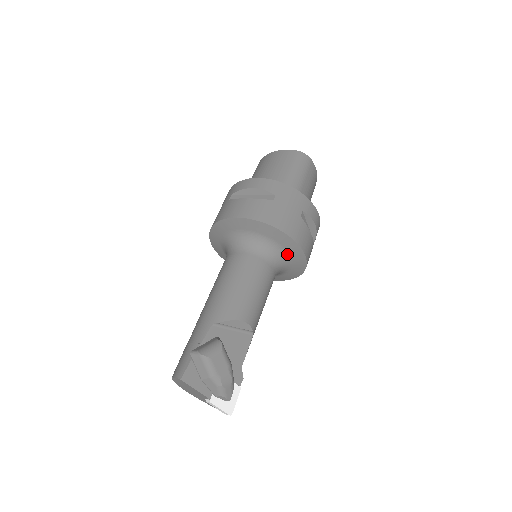
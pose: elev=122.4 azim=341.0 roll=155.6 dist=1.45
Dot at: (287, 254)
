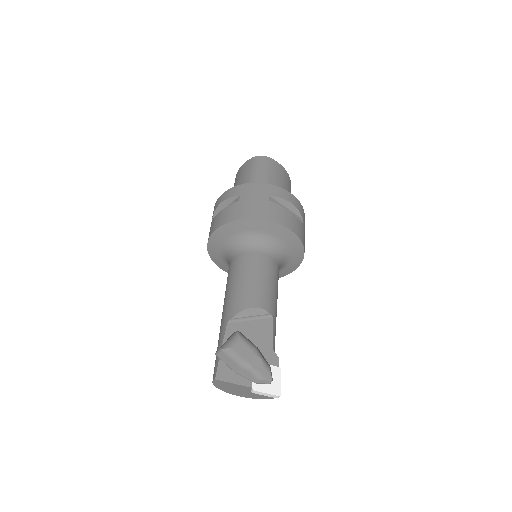
Dot at: (274, 237)
